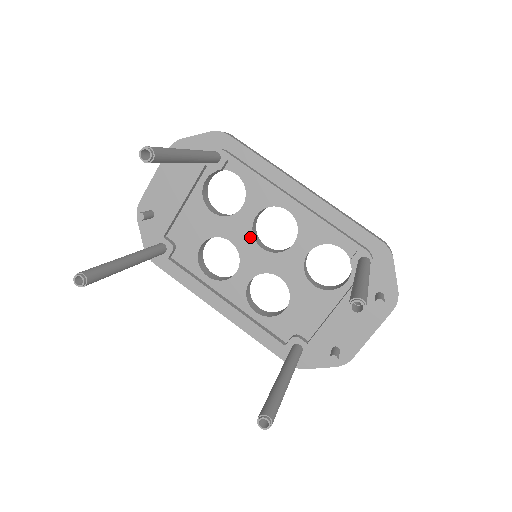
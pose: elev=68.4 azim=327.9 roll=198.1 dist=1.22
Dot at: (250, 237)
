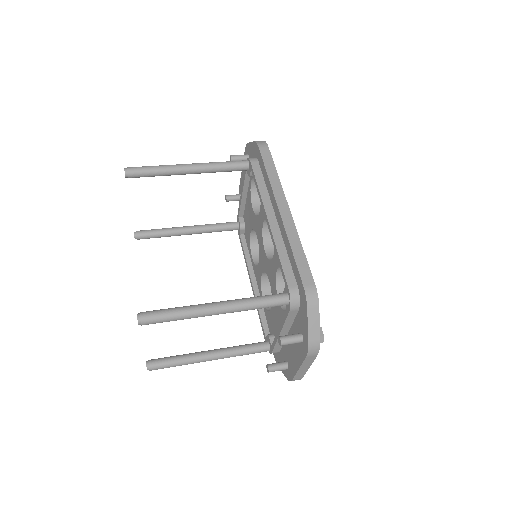
Dot at: (262, 239)
